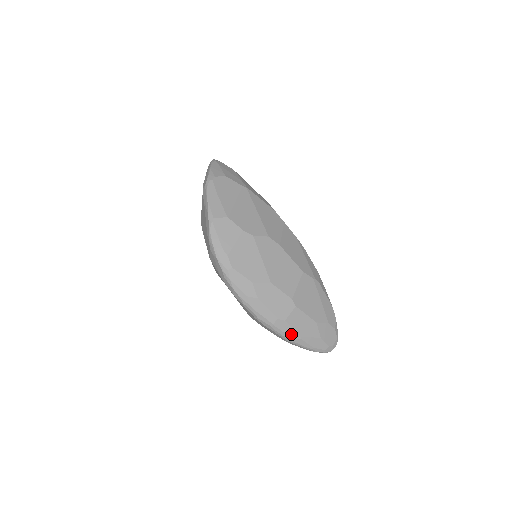
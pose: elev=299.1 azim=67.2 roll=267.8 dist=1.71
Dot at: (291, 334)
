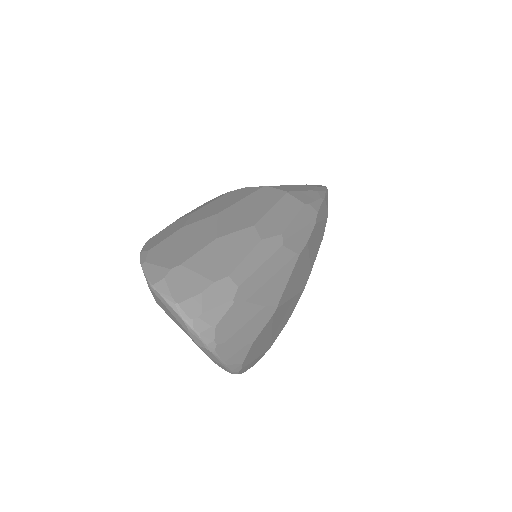
Dot at: occluded
